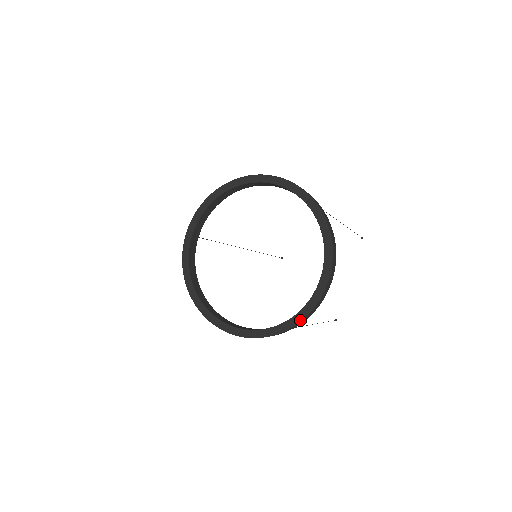
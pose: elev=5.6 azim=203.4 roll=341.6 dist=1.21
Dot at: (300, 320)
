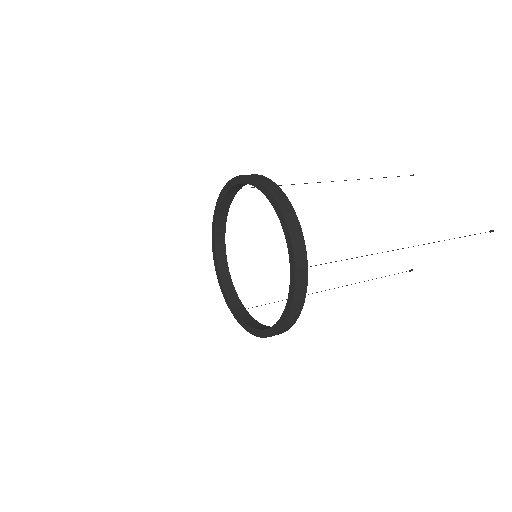
Dot at: (249, 331)
